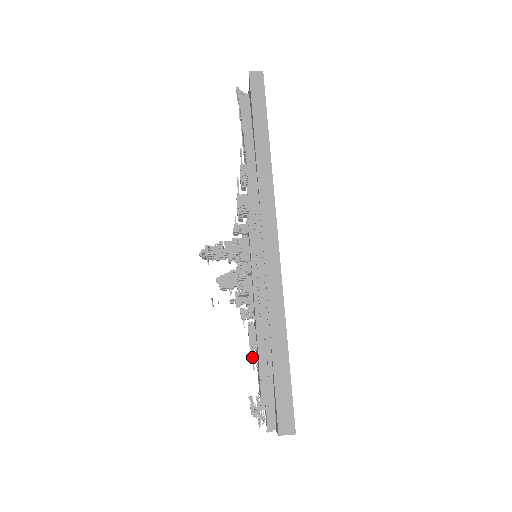
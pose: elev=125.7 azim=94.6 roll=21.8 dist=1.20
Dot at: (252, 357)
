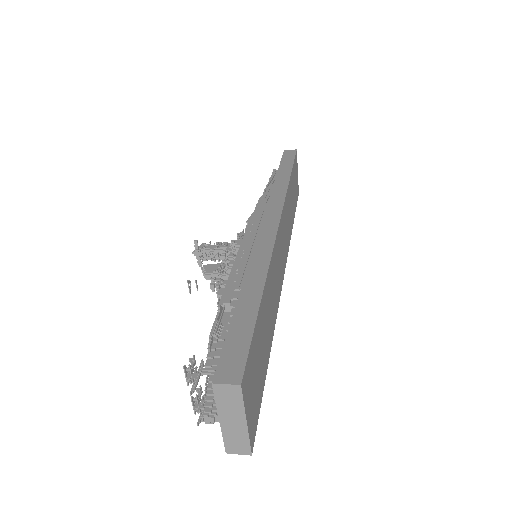
Dot at: occluded
